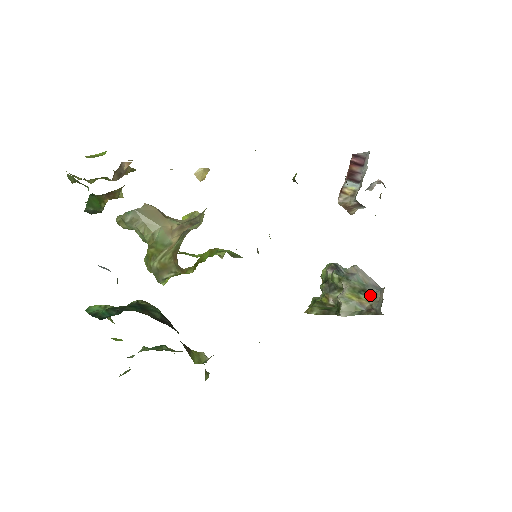
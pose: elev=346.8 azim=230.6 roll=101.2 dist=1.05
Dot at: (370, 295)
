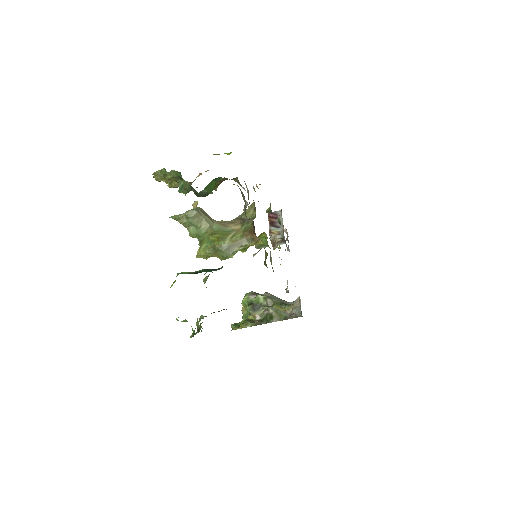
Dot at: (289, 305)
